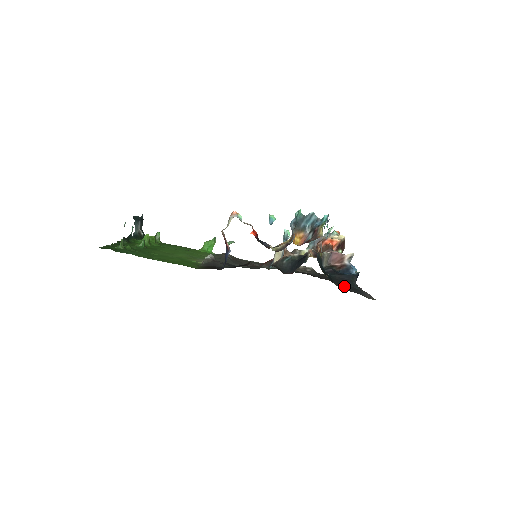
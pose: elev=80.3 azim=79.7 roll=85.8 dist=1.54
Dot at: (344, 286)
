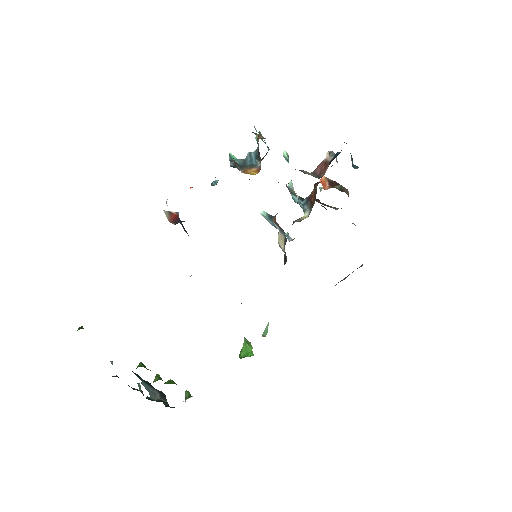
Dot at: occluded
